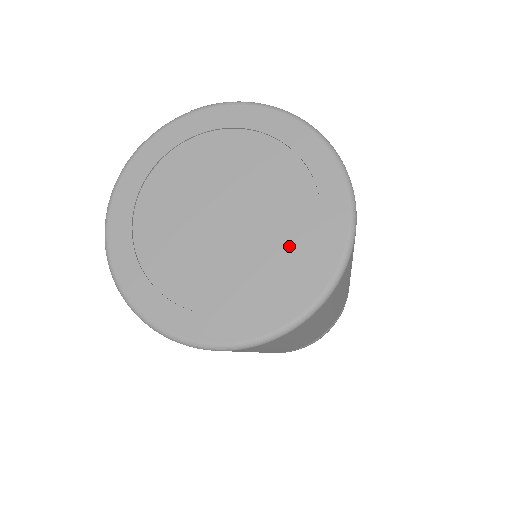
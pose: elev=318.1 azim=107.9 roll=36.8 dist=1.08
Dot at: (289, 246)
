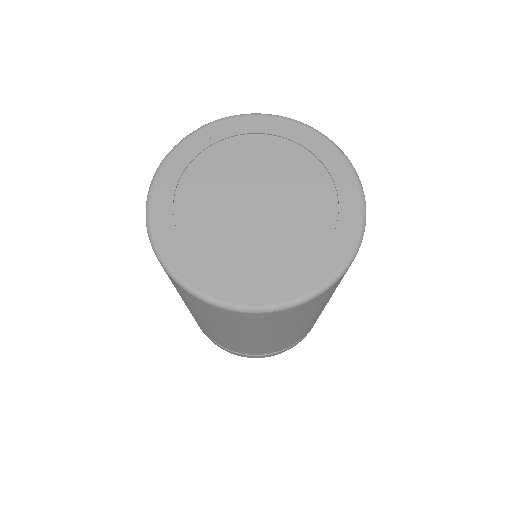
Dot at: (318, 215)
